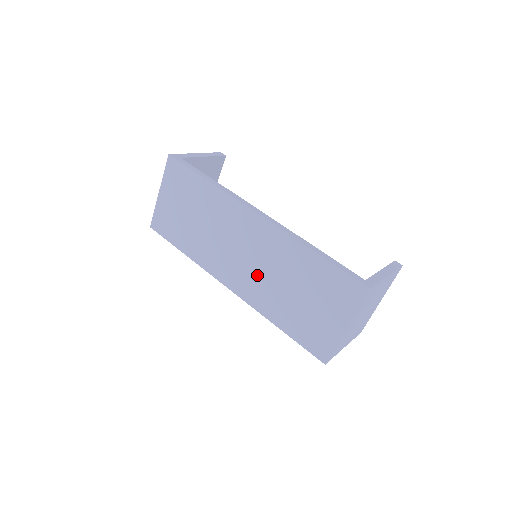
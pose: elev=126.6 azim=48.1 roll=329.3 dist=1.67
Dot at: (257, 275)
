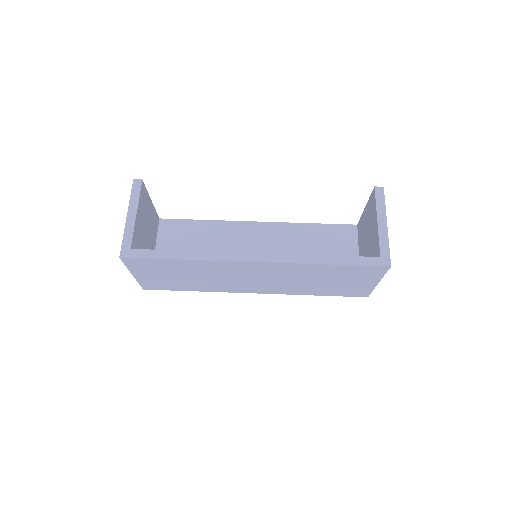
Dot at: (279, 284)
